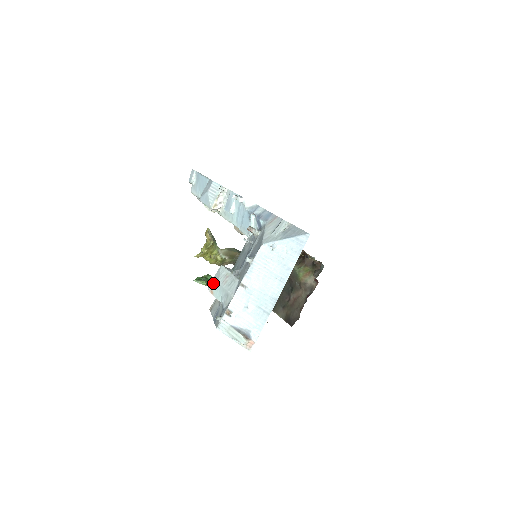
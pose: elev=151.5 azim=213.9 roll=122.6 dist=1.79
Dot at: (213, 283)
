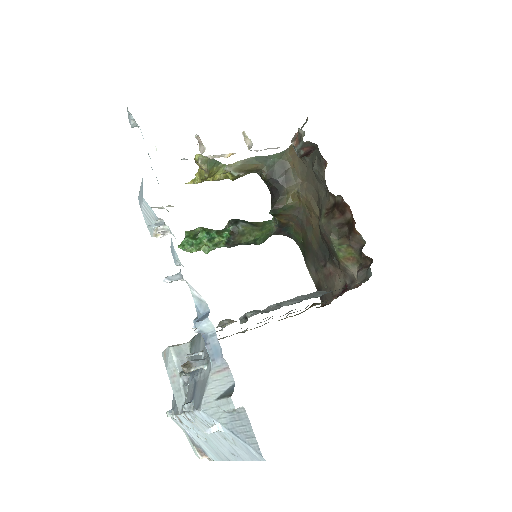
Dot at: (164, 359)
